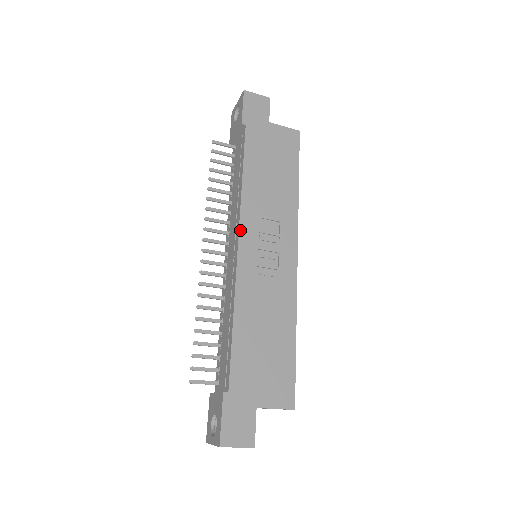
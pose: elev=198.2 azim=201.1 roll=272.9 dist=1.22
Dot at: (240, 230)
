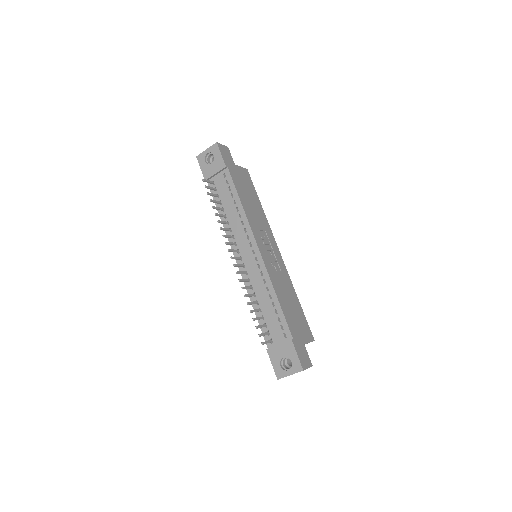
Dot at: (255, 239)
